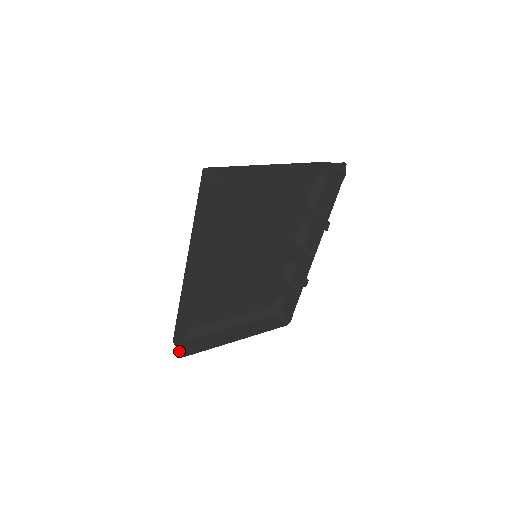
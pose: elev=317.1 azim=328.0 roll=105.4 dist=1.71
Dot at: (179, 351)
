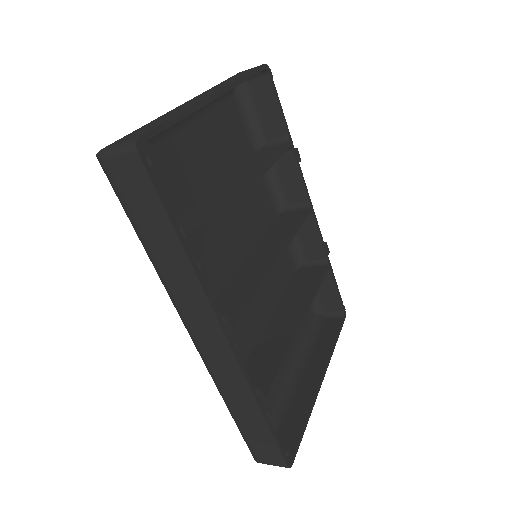
Dot at: (279, 465)
